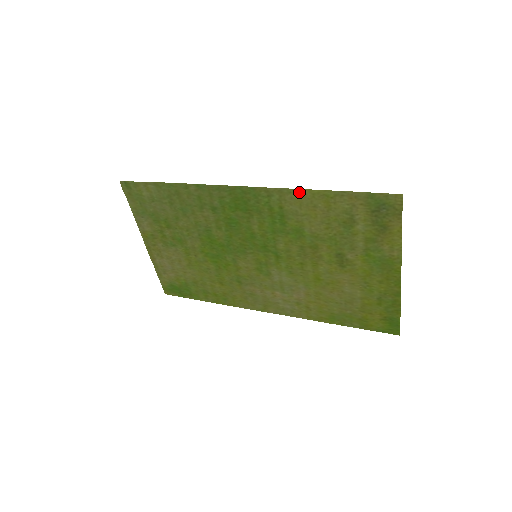
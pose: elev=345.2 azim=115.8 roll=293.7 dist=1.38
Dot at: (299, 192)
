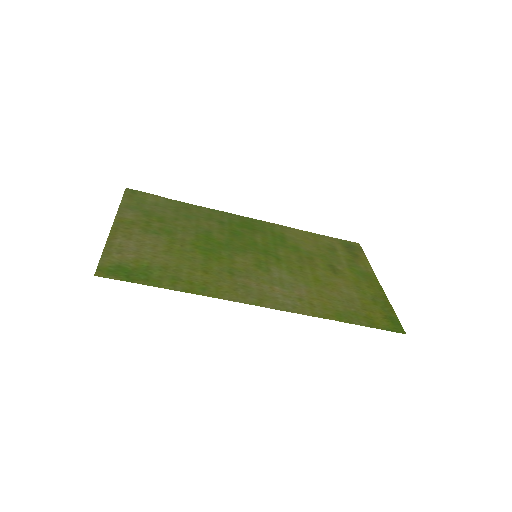
Dot at: (295, 230)
